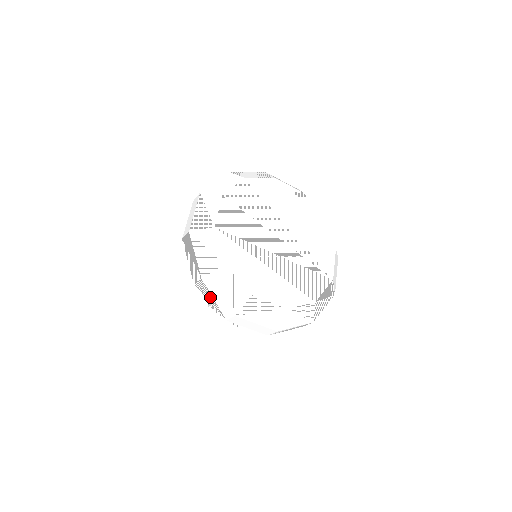
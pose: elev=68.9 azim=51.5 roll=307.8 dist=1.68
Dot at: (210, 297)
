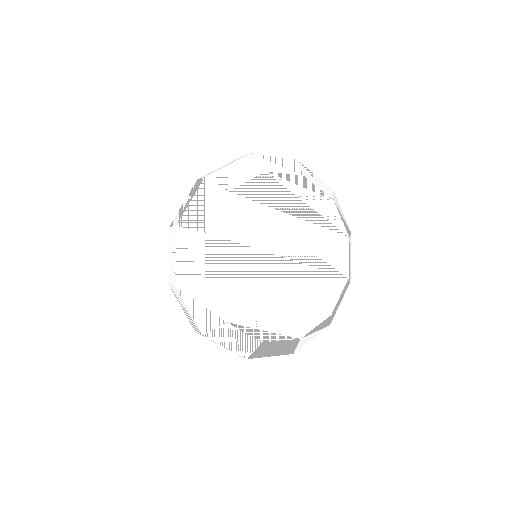
Dot at: occluded
